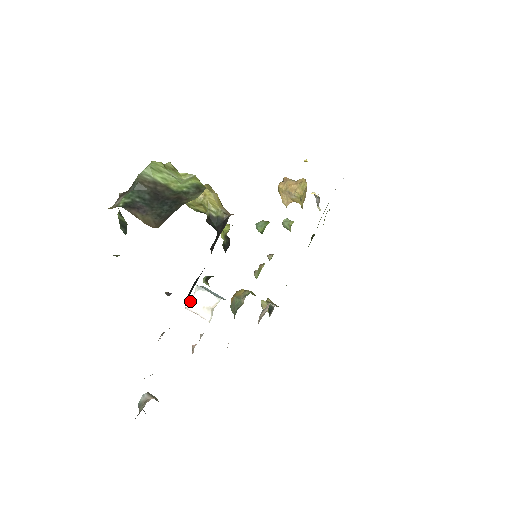
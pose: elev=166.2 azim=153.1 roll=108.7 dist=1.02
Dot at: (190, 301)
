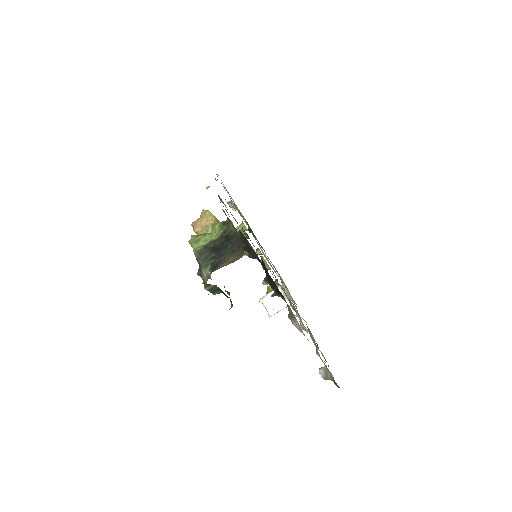
Dot at: (267, 310)
